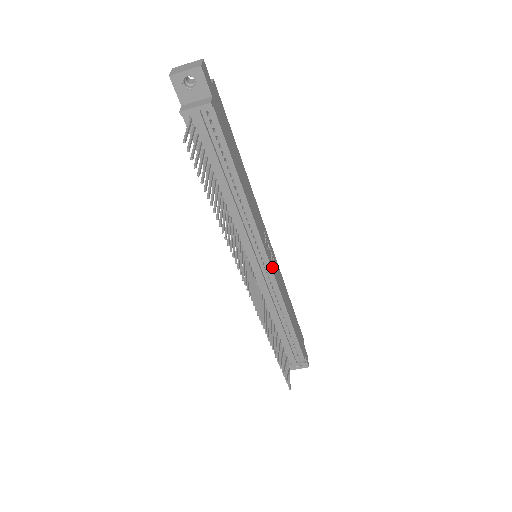
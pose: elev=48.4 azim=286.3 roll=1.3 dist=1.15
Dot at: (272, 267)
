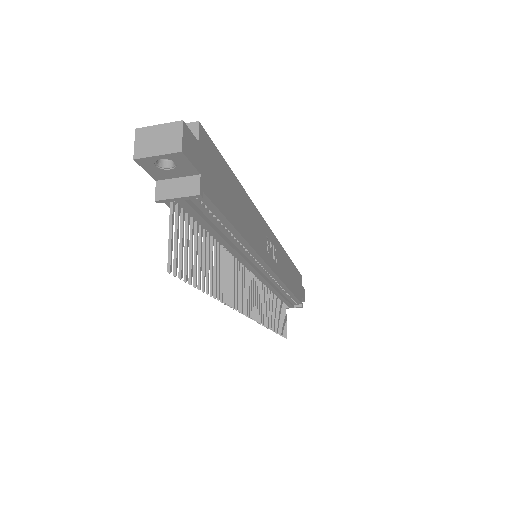
Dot at: (274, 268)
